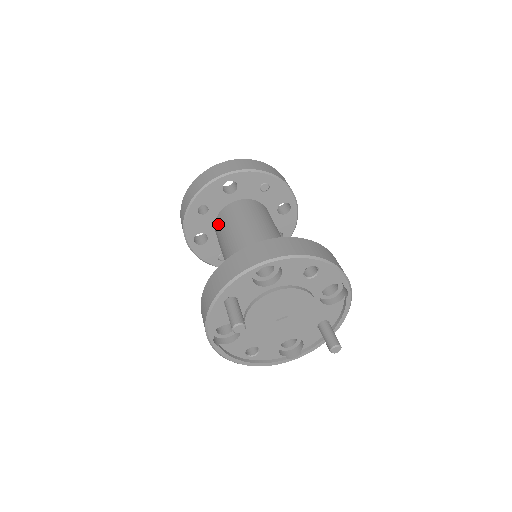
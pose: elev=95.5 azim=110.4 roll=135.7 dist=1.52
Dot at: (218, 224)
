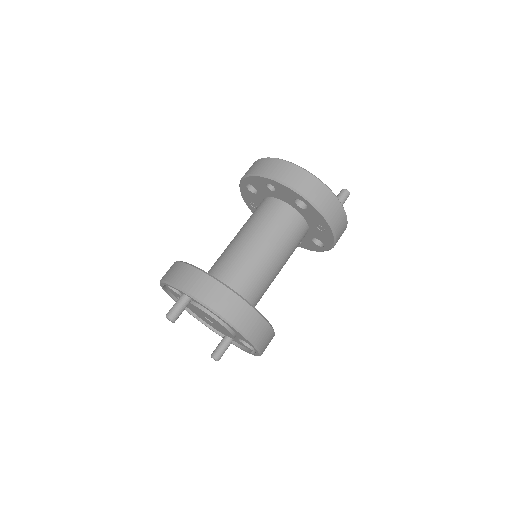
Dot at: (267, 205)
